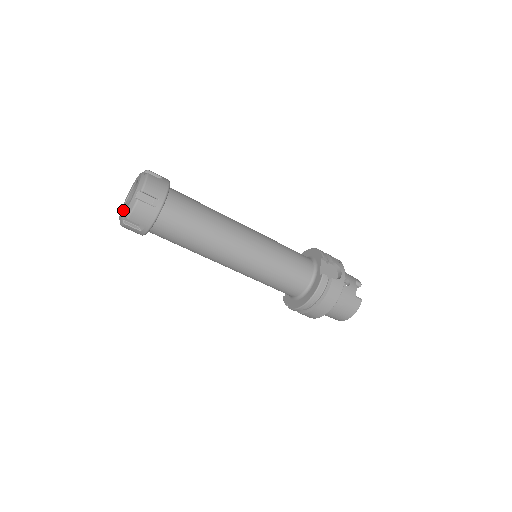
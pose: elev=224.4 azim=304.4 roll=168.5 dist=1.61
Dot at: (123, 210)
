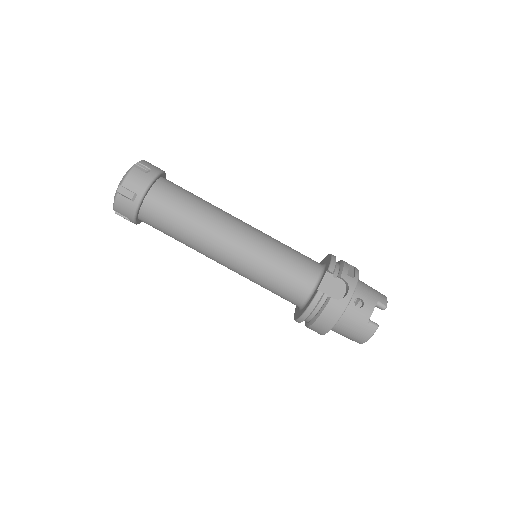
Dot at: occluded
